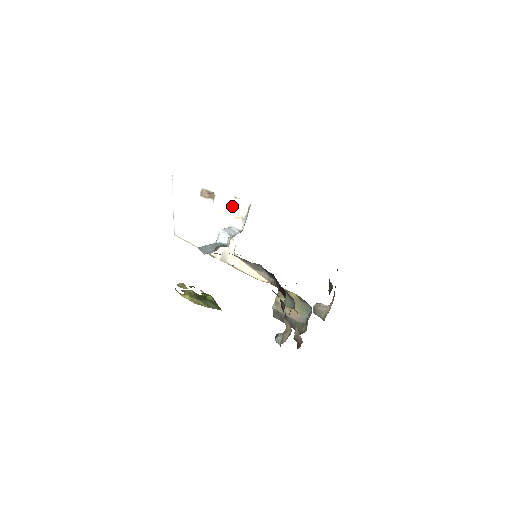
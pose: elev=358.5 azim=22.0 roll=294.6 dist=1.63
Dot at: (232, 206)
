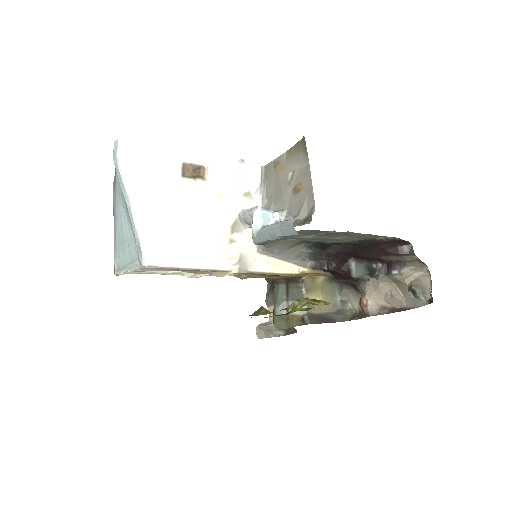
Dot at: (236, 178)
